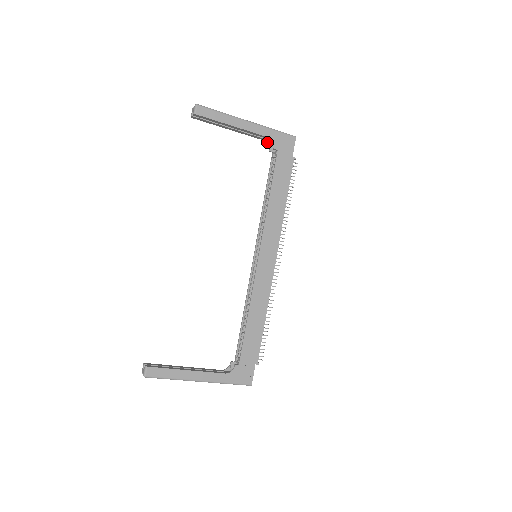
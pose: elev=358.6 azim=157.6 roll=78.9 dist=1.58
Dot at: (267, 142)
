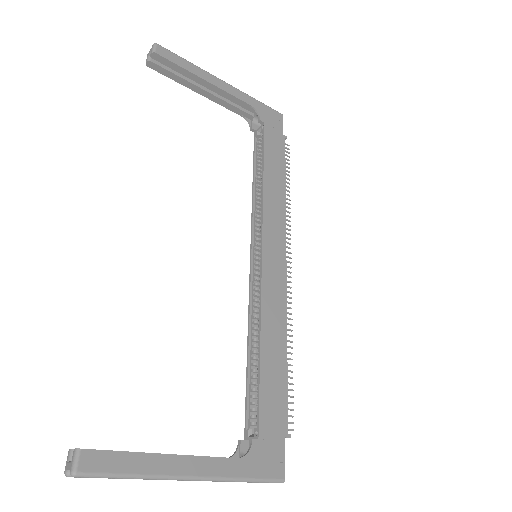
Dot at: (246, 119)
